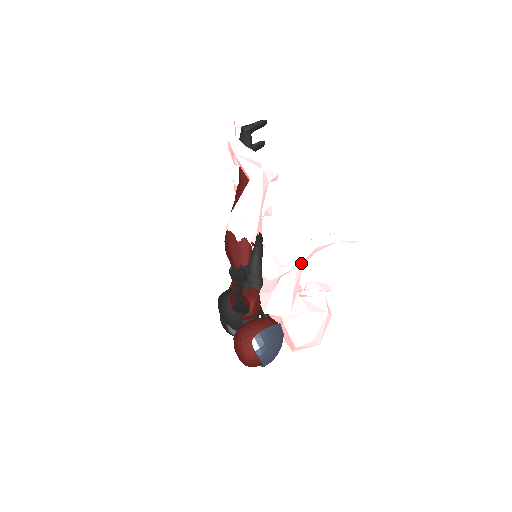
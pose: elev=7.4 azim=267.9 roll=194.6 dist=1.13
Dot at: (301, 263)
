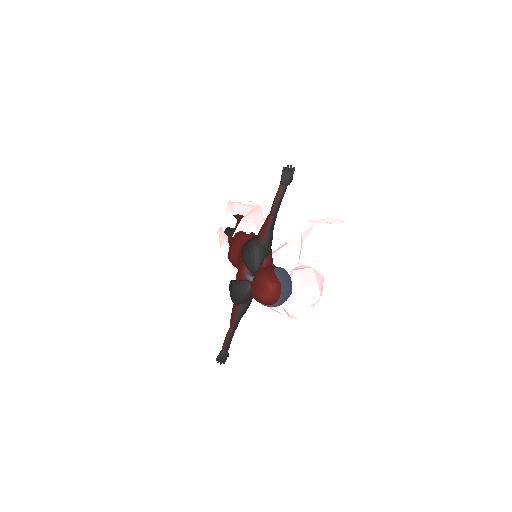
Dot at: (304, 233)
